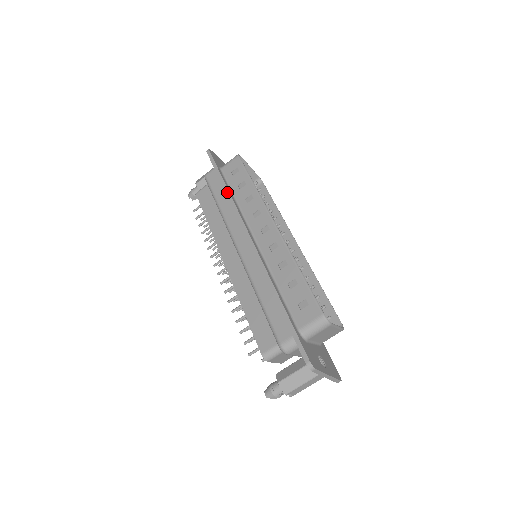
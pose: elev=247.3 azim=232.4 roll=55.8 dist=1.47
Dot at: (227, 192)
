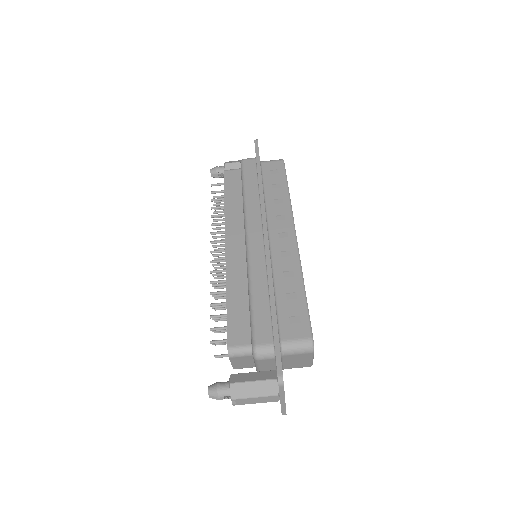
Dot at: (260, 184)
